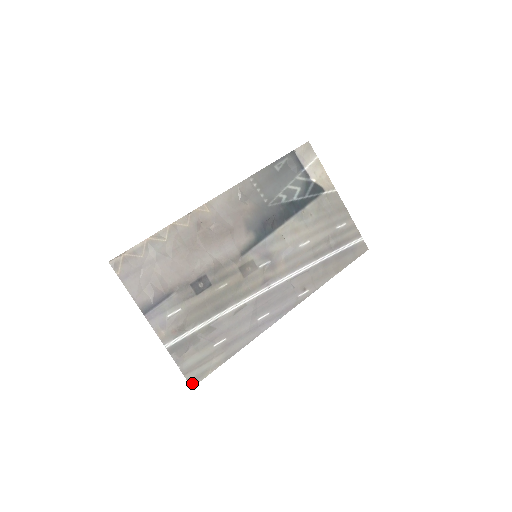
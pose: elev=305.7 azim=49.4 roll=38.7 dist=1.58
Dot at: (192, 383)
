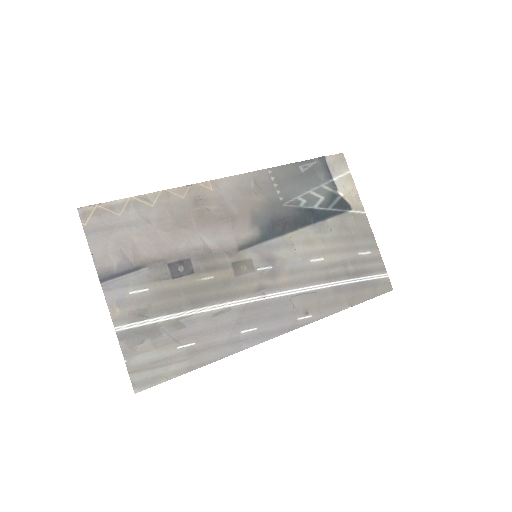
Dot at: (136, 387)
